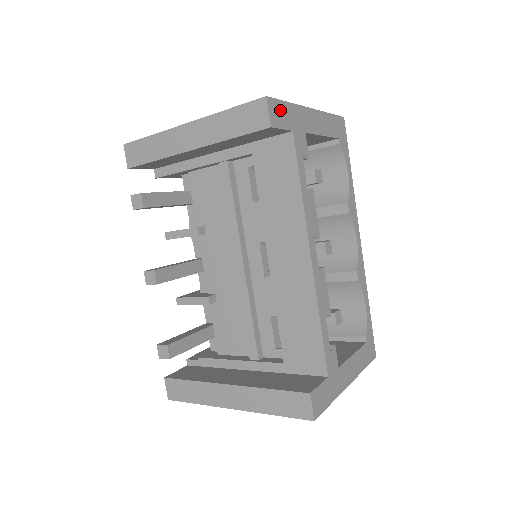
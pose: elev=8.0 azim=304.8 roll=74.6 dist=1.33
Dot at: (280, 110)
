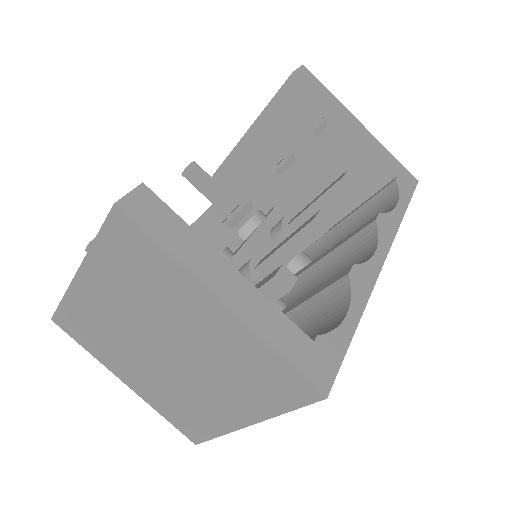
Dot at: (314, 82)
